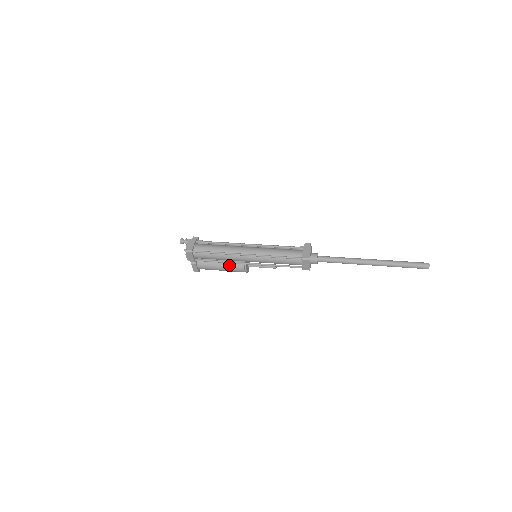
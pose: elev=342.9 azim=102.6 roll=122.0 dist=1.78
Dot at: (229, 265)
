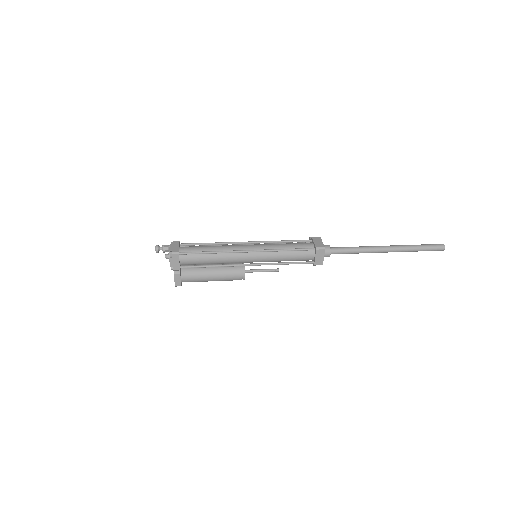
Dot at: (223, 271)
